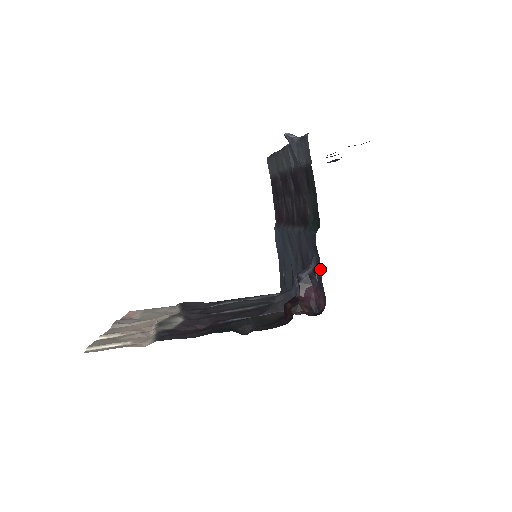
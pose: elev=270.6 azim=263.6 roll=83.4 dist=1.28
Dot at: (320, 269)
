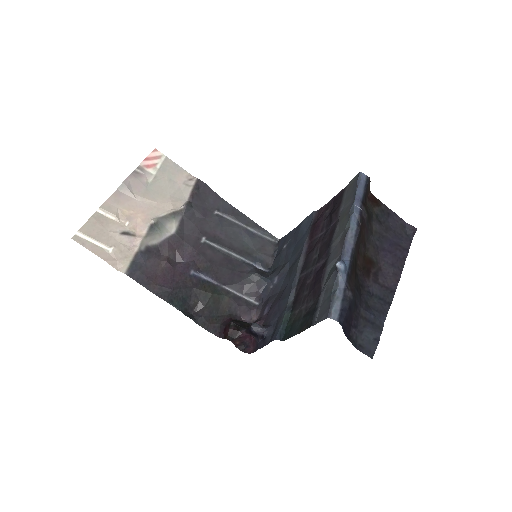
Dot at: (263, 346)
